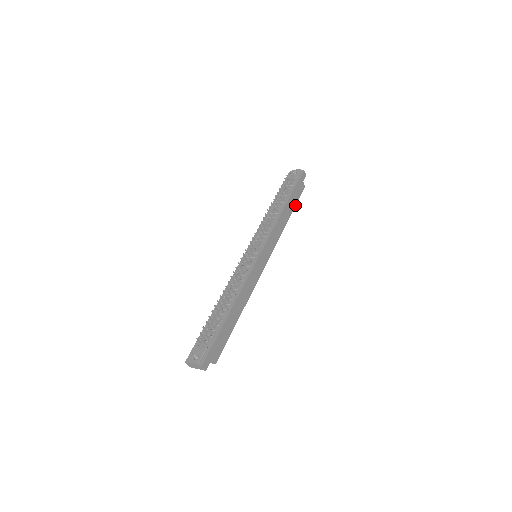
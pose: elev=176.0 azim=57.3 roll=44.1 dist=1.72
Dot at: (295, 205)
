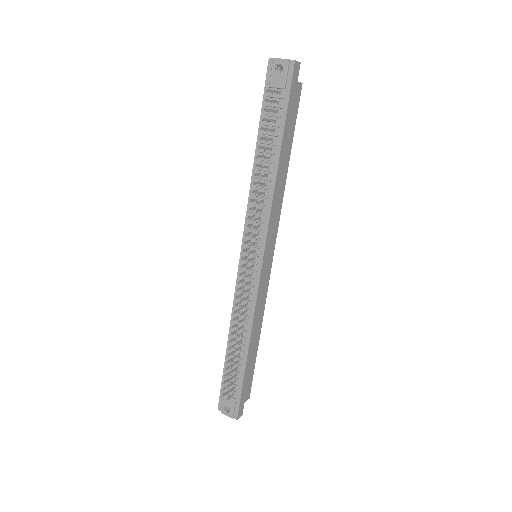
Dot at: (293, 135)
